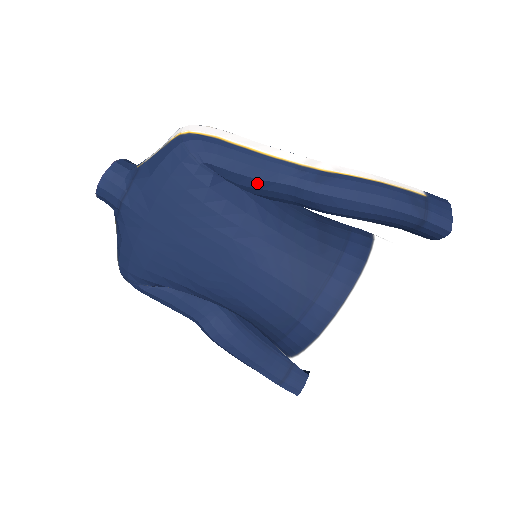
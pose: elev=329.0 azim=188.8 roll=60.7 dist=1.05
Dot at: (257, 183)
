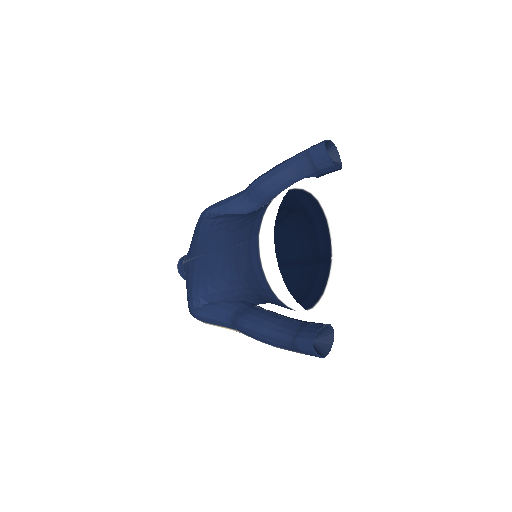
Dot at: (230, 204)
